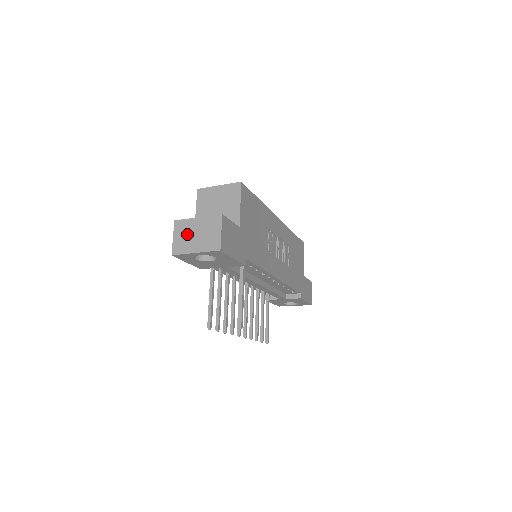
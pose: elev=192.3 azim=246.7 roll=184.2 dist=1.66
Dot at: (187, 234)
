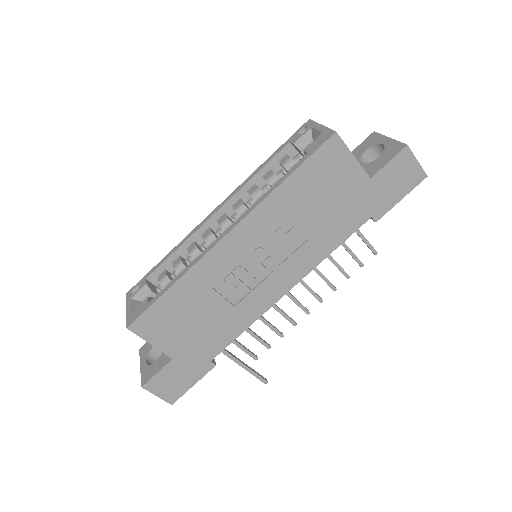
Dot at: occluded
